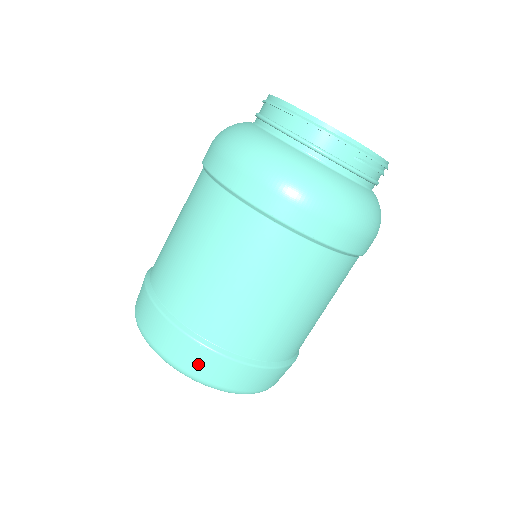
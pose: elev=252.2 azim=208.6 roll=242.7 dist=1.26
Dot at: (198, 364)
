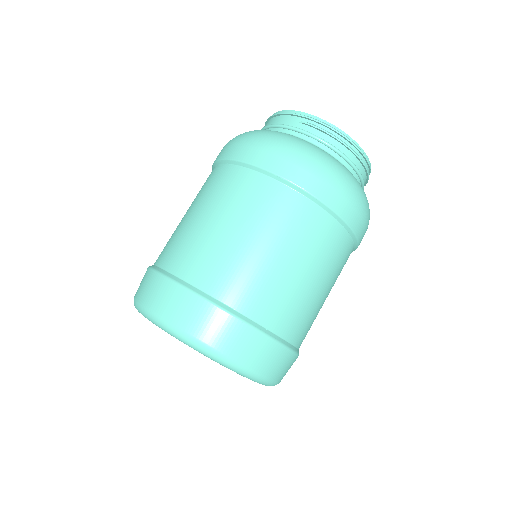
Dot at: (148, 290)
